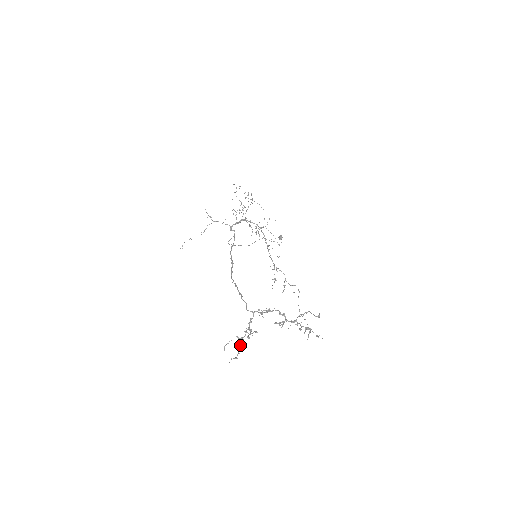
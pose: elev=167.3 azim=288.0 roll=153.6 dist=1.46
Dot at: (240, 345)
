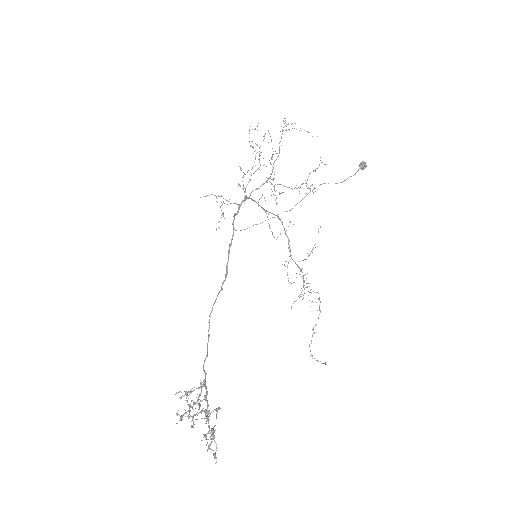
Dot at: occluded
